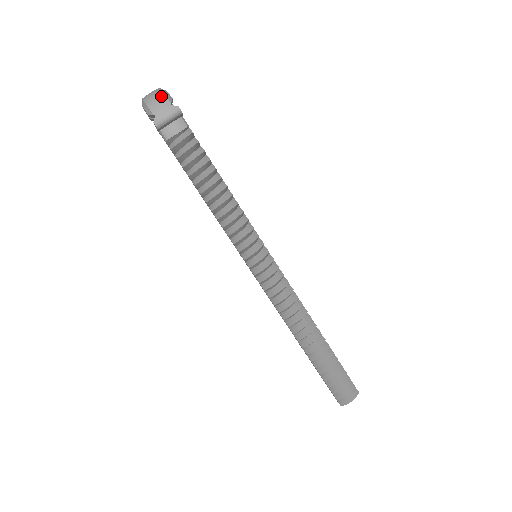
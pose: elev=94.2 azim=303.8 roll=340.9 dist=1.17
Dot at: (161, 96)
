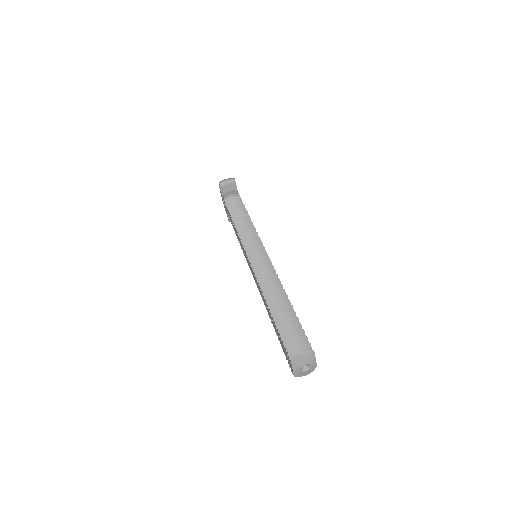
Dot at: occluded
